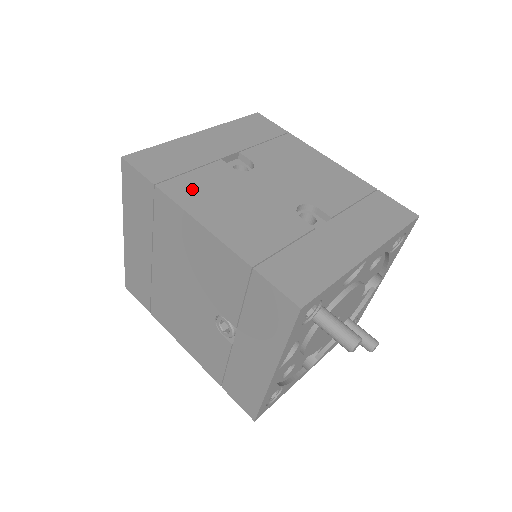
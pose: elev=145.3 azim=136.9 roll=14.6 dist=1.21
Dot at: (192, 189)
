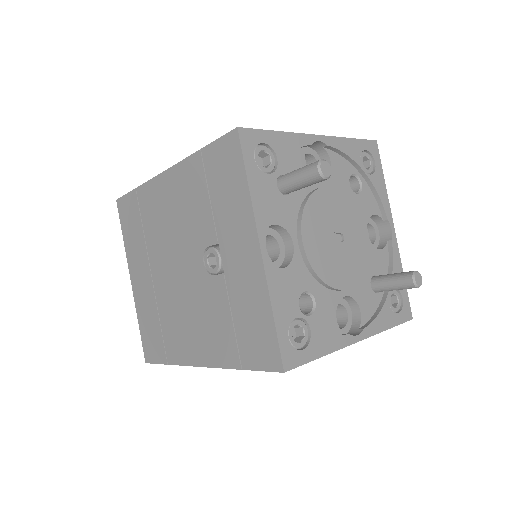
Dot at: occluded
